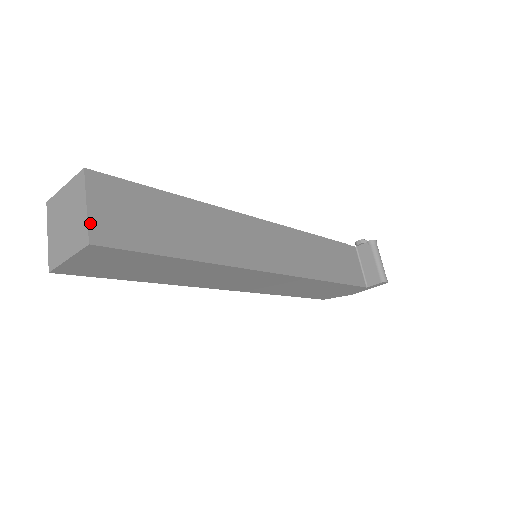
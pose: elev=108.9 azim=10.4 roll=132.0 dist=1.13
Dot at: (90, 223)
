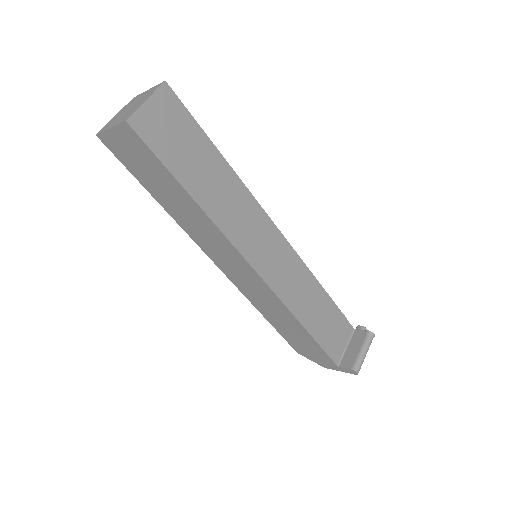
Dot at: (138, 111)
